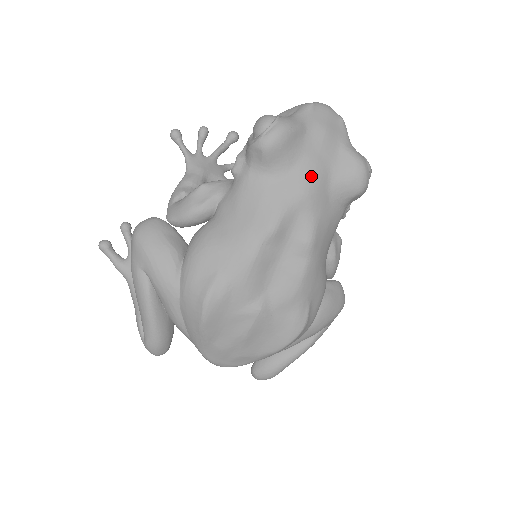
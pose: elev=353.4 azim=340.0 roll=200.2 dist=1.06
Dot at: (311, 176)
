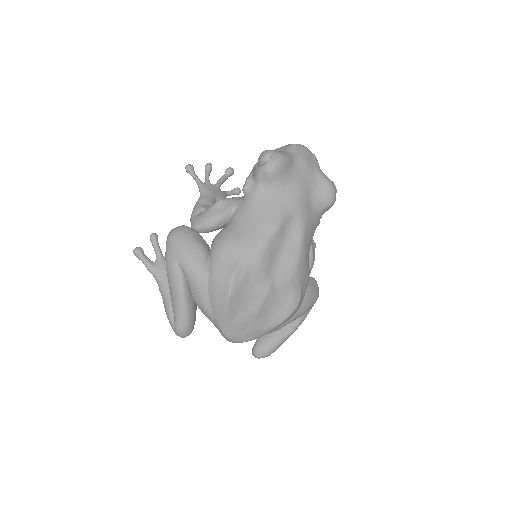
Dot at: (300, 191)
